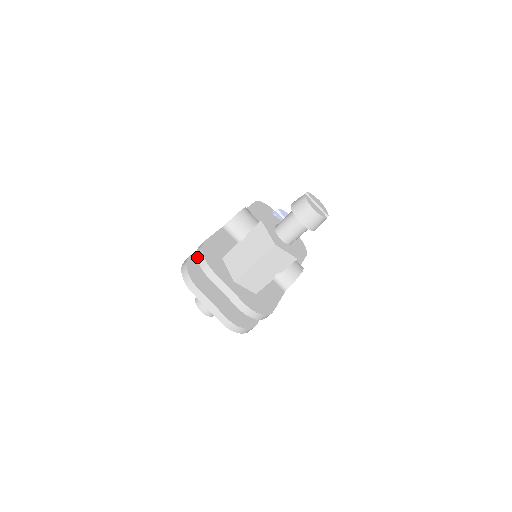
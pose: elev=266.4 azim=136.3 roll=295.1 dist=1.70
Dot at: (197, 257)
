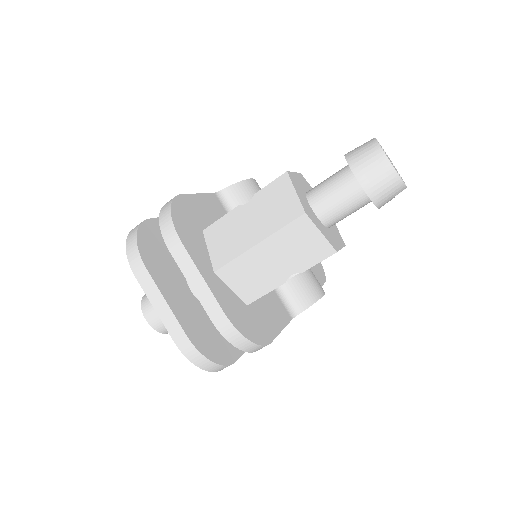
Dot at: (159, 215)
